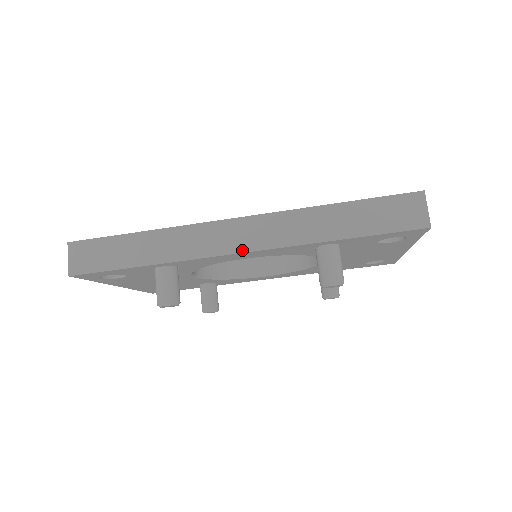
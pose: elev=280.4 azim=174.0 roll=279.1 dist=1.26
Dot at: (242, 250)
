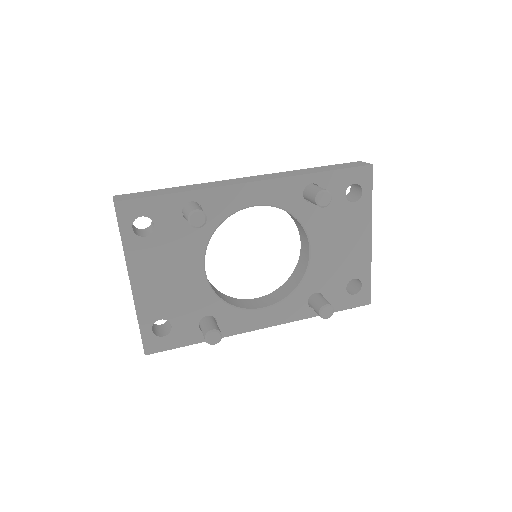
Dot at: (254, 181)
